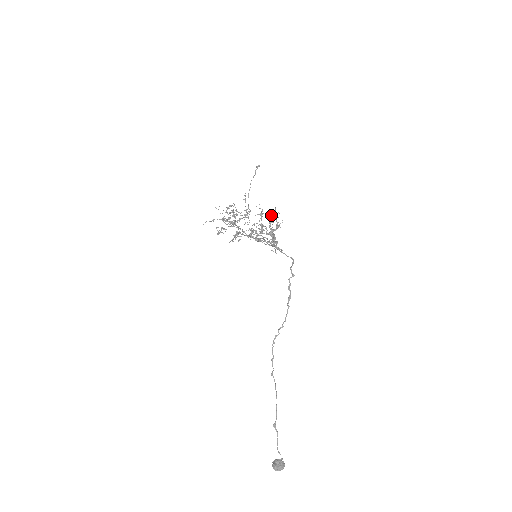
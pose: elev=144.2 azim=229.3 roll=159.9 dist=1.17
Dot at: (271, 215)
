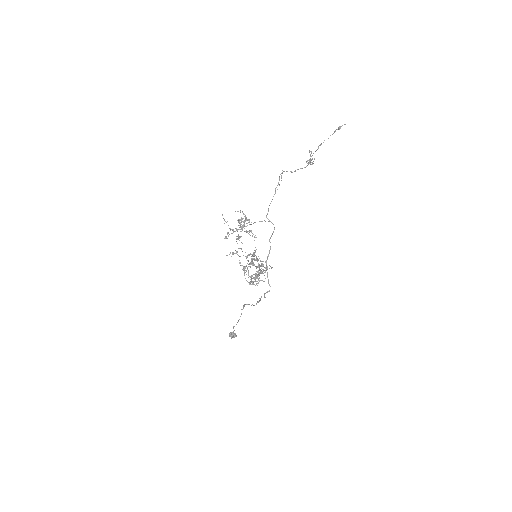
Dot at: occluded
